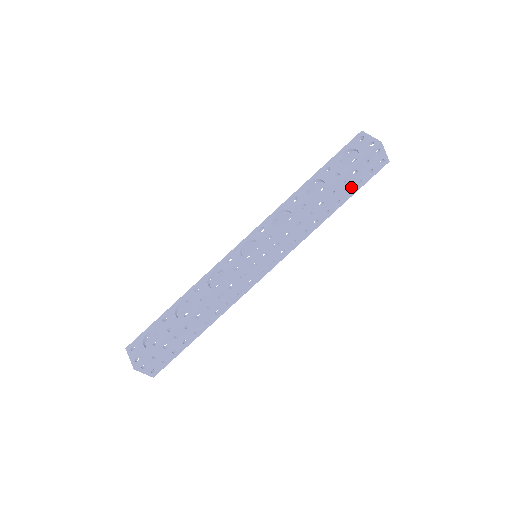
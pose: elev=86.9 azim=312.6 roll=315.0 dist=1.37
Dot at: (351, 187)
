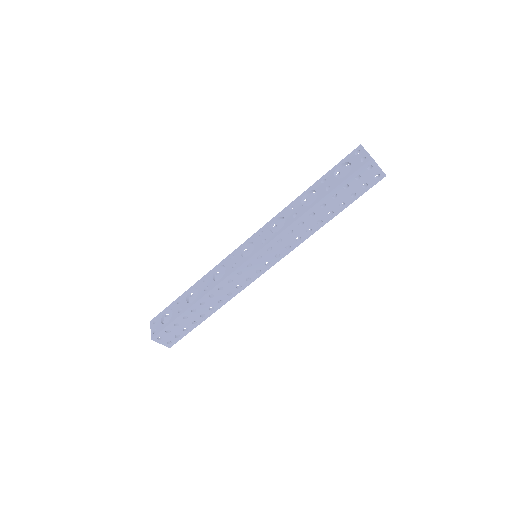
Dot at: (344, 199)
